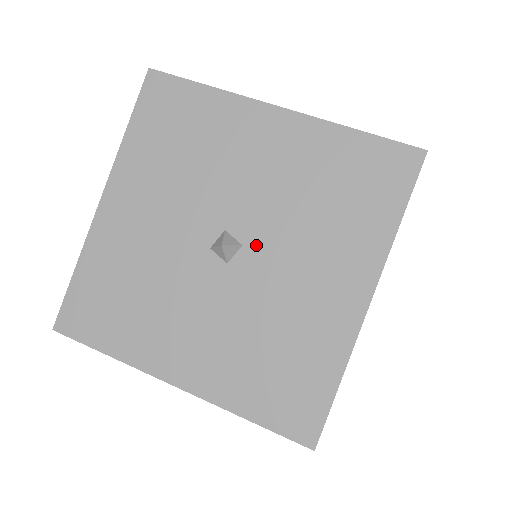
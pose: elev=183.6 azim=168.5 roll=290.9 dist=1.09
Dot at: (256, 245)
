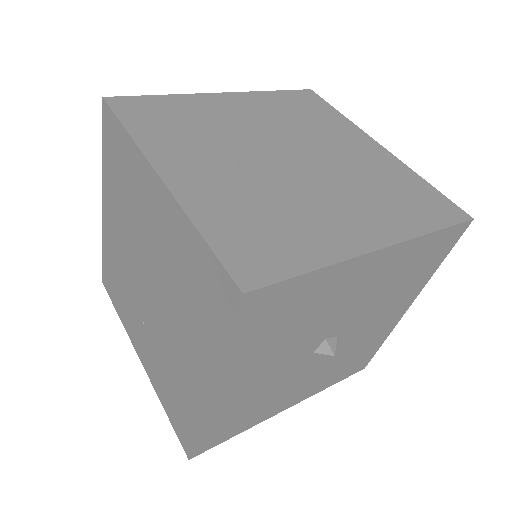
Dot at: (347, 330)
